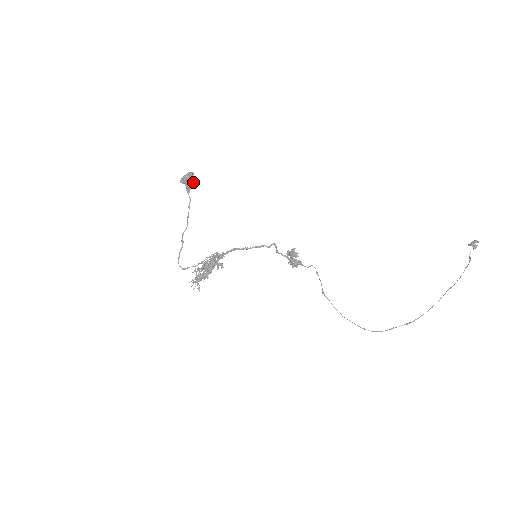
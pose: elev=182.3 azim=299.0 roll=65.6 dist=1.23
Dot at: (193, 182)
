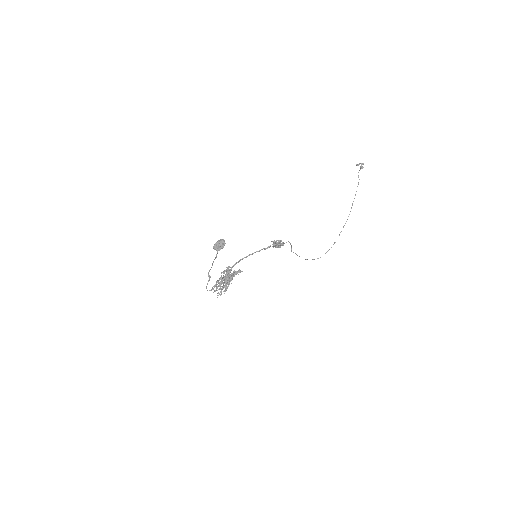
Dot at: occluded
